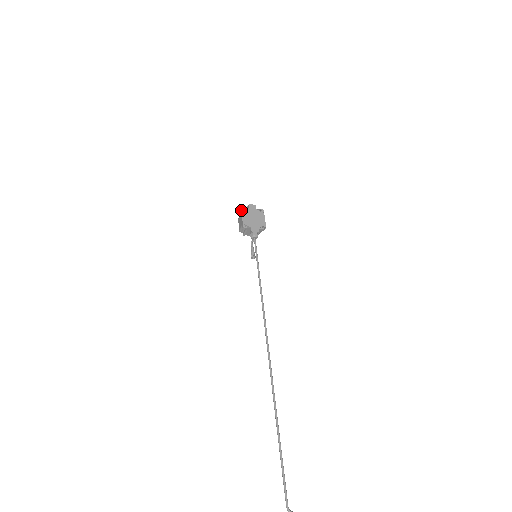
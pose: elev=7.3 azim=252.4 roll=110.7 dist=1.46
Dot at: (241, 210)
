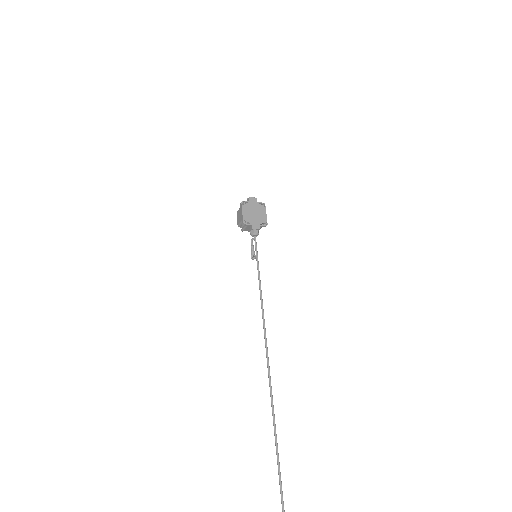
Dot at: (241, 203)
